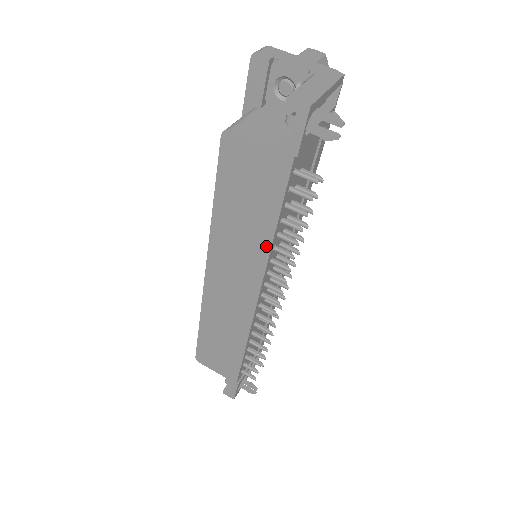
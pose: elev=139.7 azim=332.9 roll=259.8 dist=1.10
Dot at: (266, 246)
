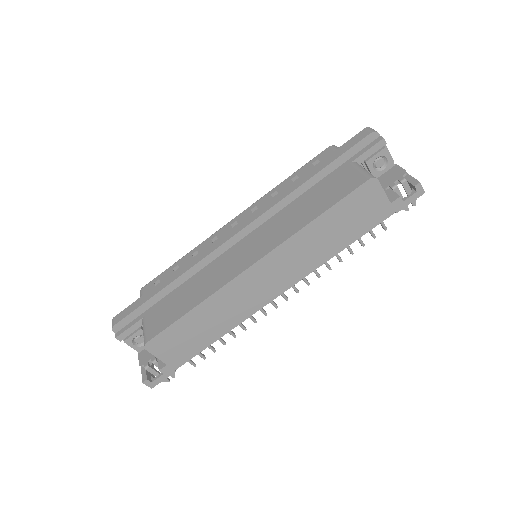
Dot at: (328, 257)
